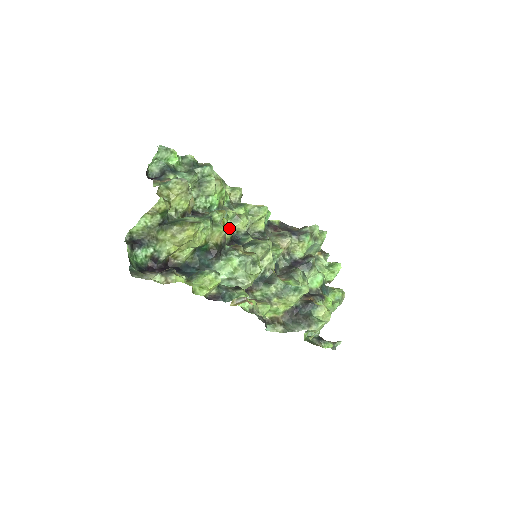
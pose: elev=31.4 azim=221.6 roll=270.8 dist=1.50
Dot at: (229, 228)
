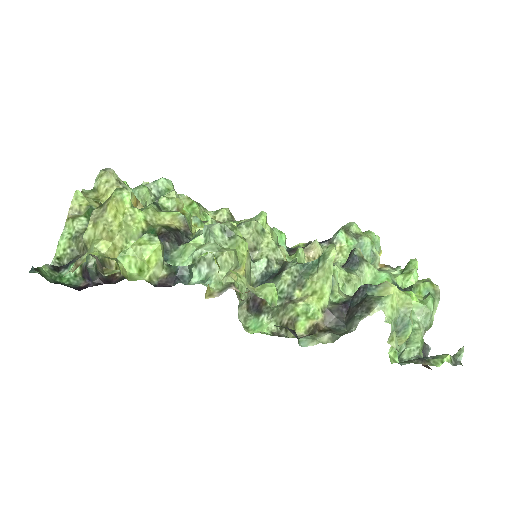
Dot at: (201, 228)
